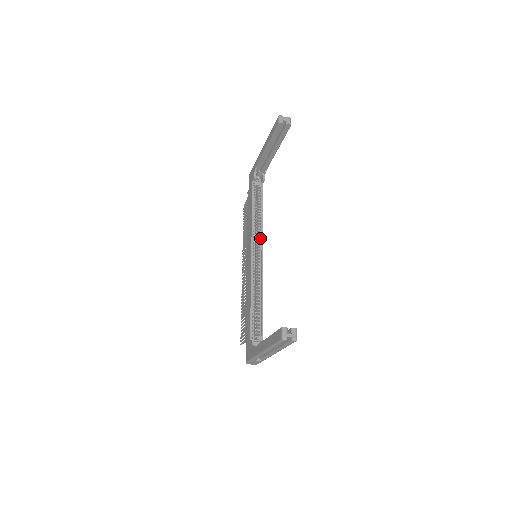
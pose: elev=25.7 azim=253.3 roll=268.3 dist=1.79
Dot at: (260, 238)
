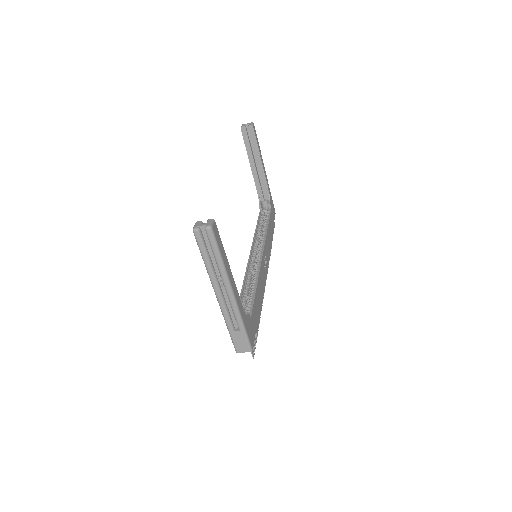
Dot at: (262, 243)
